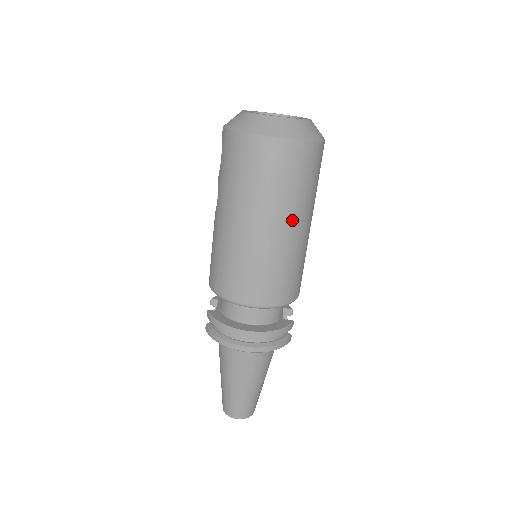
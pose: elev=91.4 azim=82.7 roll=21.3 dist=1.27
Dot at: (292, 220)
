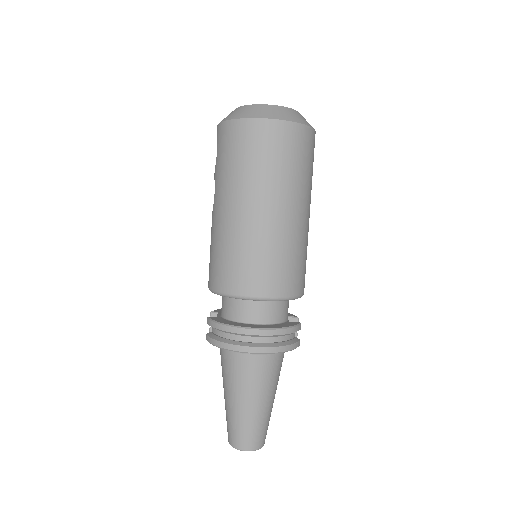
Dot at: (291, 202)
